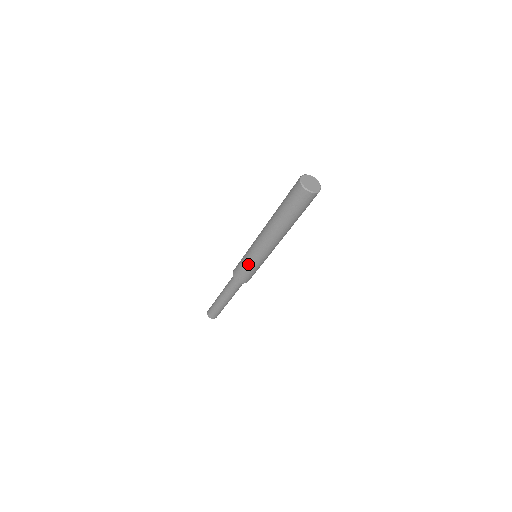
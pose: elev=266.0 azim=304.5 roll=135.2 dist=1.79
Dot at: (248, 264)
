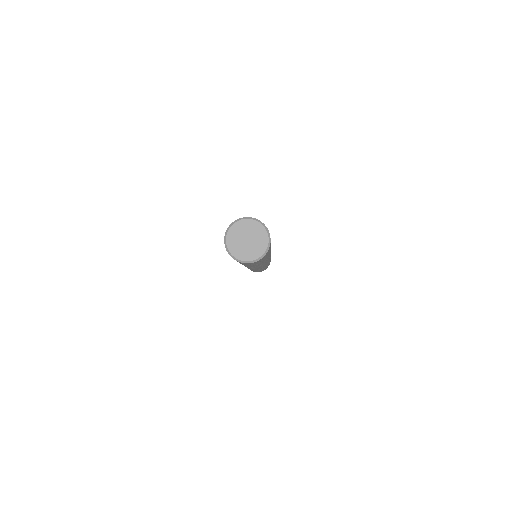
Dot at: occluded
